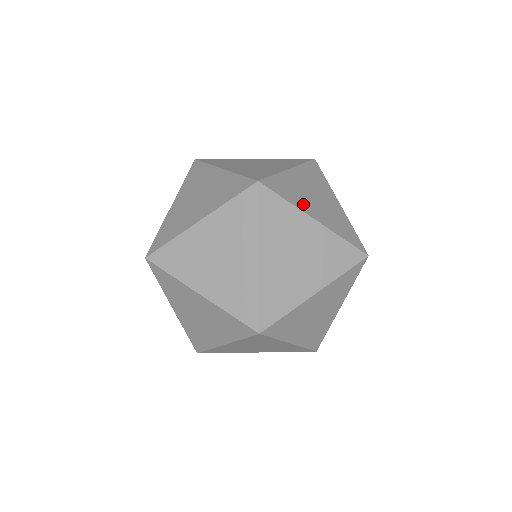
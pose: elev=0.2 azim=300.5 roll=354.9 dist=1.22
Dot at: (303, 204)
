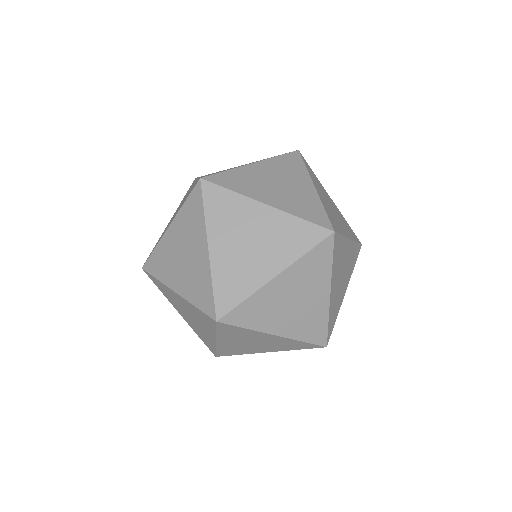
Dot at: (341, 228)
